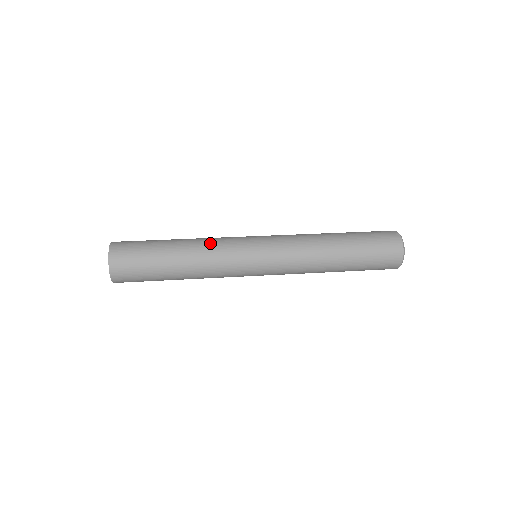
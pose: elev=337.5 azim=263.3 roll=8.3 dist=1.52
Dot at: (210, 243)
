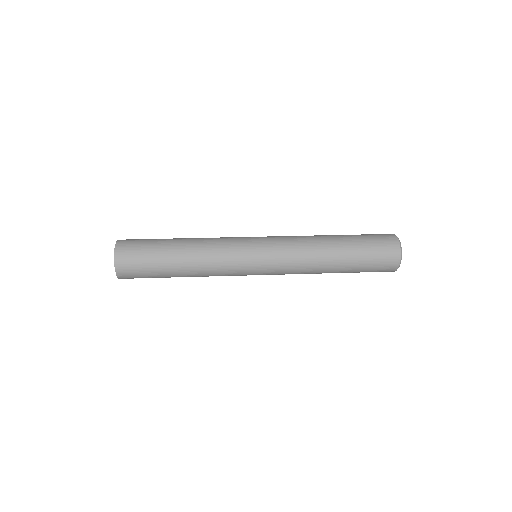
Dot at: (211, 239)
